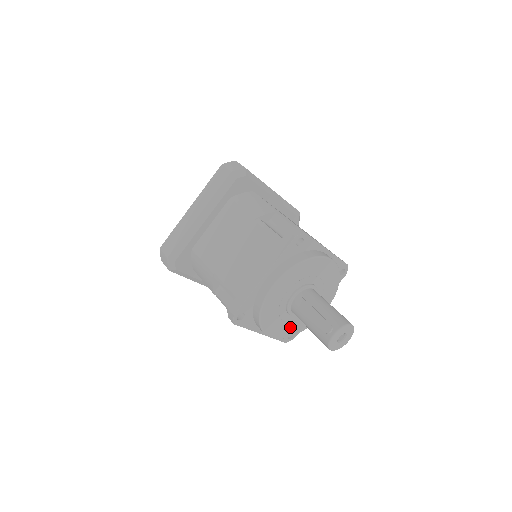
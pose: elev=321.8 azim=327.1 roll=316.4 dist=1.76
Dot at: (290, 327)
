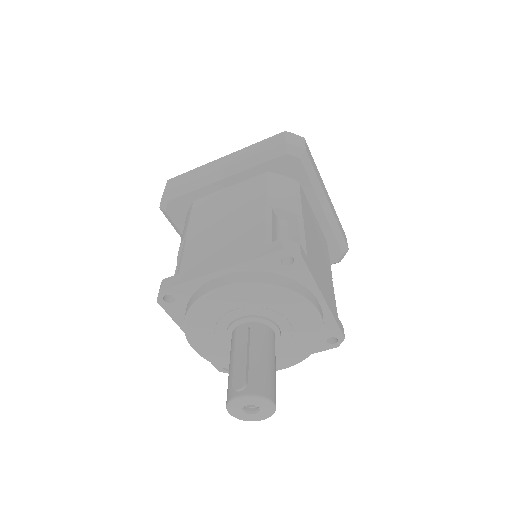
Dot at: (225, 355)
